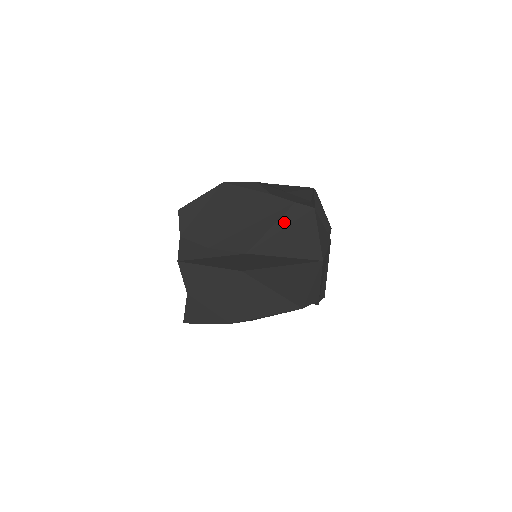
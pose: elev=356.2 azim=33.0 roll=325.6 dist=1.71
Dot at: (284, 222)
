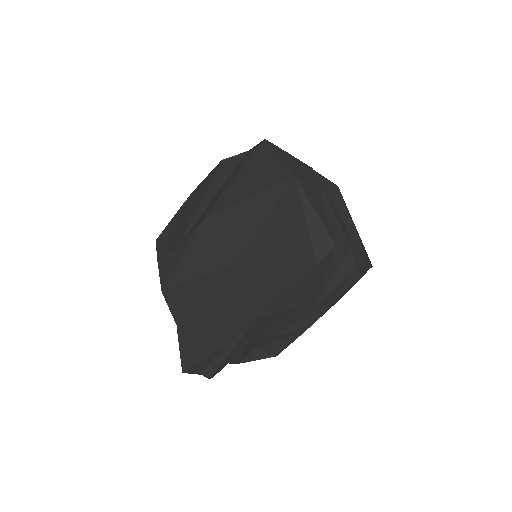
Dot at: (238, 170)
